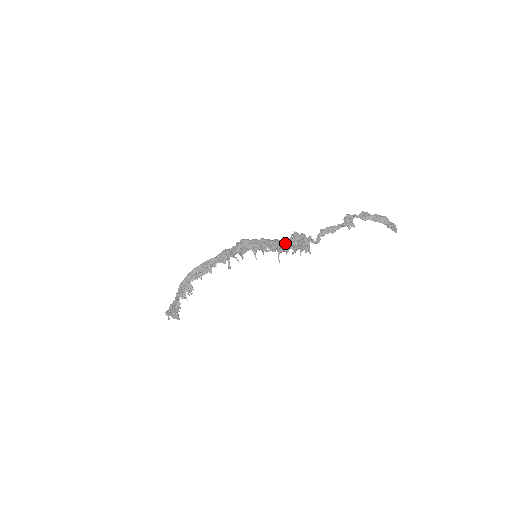
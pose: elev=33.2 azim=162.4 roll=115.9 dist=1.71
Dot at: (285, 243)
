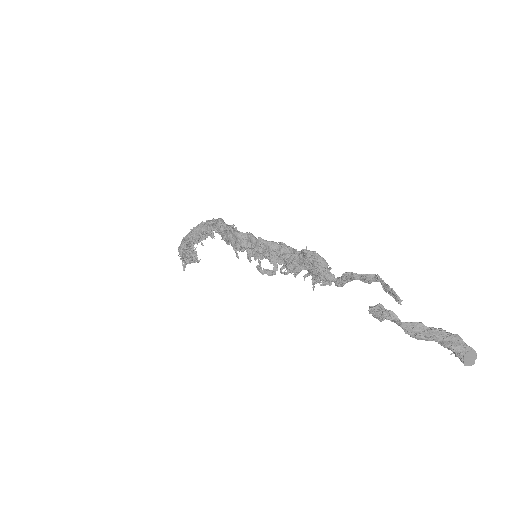
Dot at: (291, 263)
